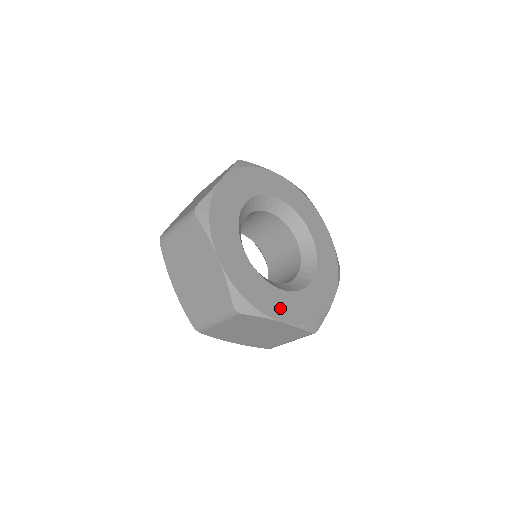
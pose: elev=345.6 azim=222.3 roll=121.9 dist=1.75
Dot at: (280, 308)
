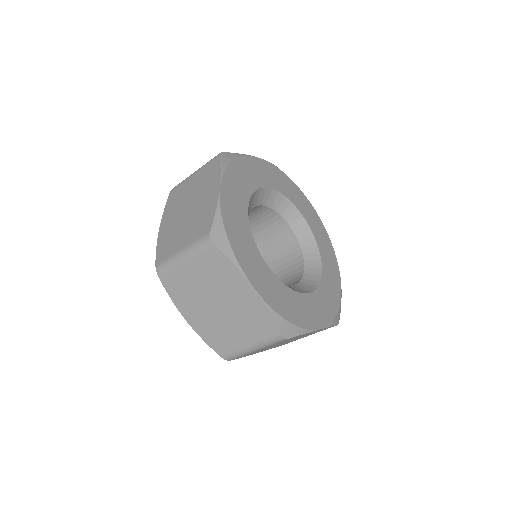
Dot at: (314, 315)
